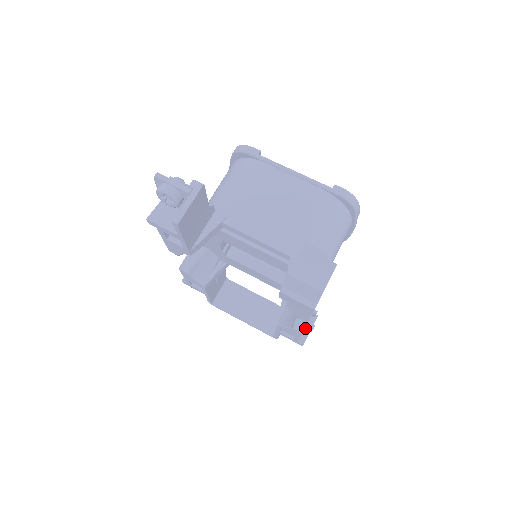
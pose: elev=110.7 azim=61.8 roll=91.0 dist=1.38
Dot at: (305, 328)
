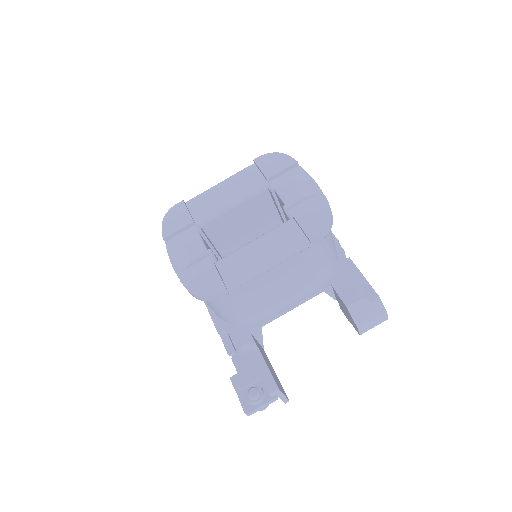
Dot at: occluded
